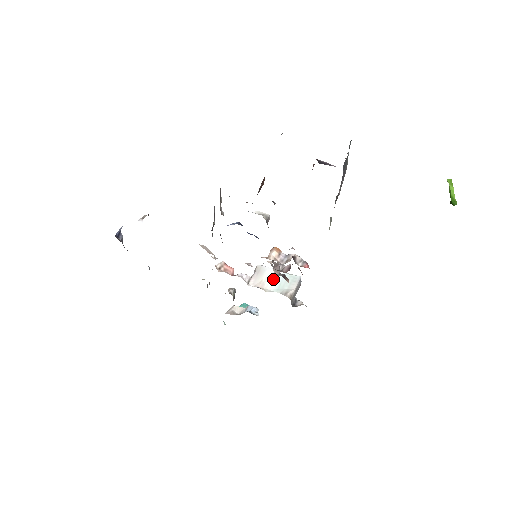
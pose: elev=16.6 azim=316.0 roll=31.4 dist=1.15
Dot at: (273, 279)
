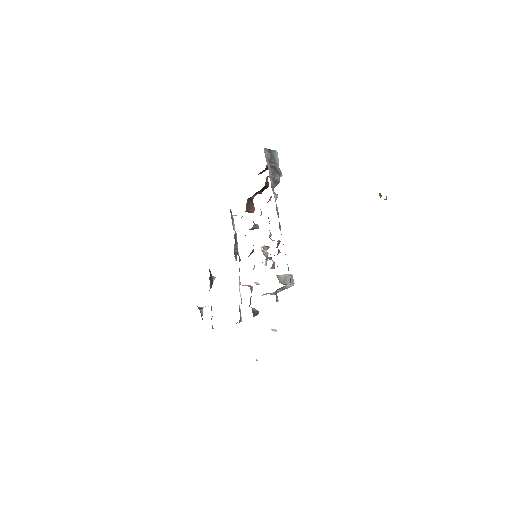
Dot at: occluded
